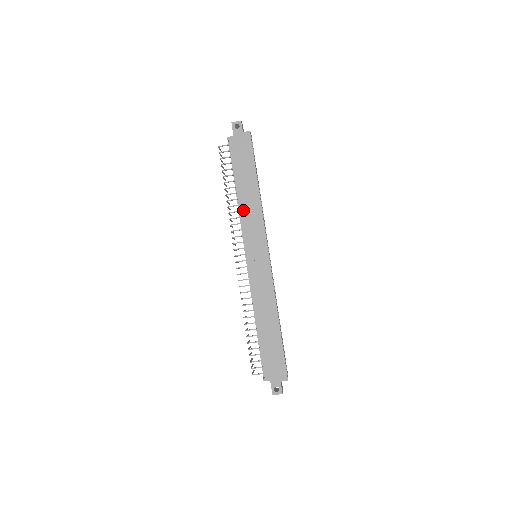
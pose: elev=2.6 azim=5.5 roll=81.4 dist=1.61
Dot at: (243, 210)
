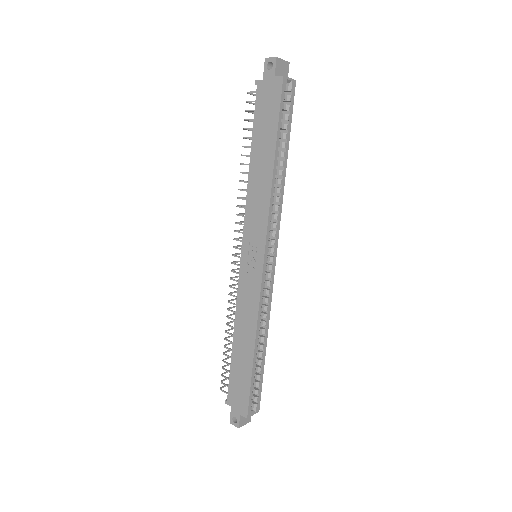
Dot at: (250, 192)
